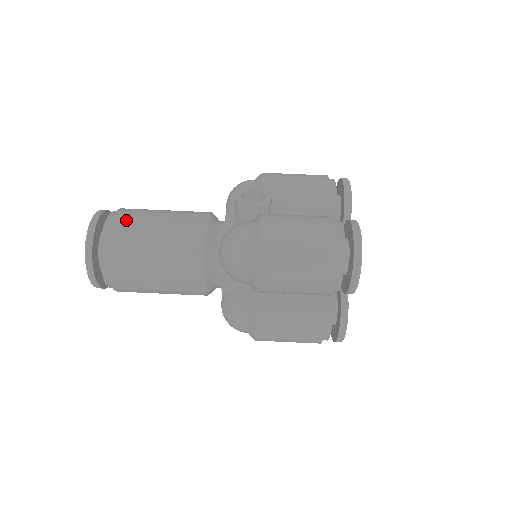
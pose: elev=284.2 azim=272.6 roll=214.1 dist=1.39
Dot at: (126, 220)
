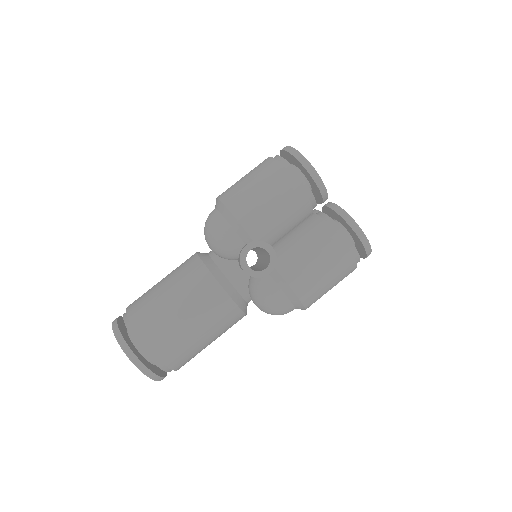
Dot at: (161, 341)
